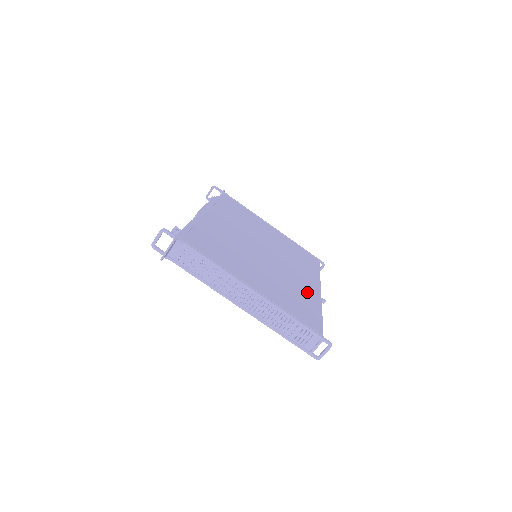
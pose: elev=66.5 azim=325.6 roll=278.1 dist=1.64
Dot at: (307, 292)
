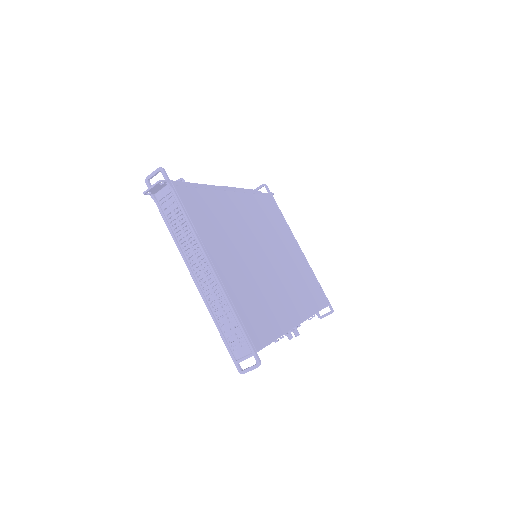
Dot at: (281, 312)
